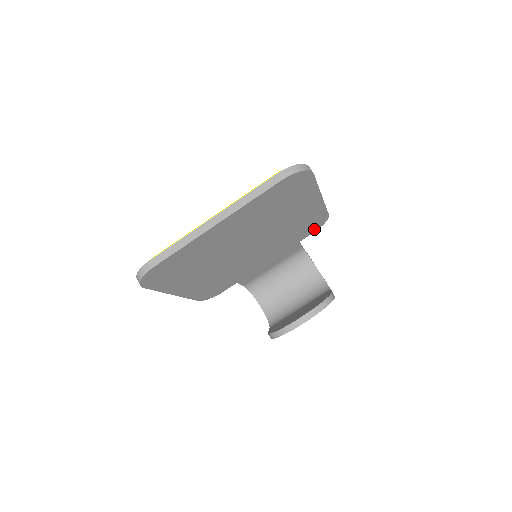
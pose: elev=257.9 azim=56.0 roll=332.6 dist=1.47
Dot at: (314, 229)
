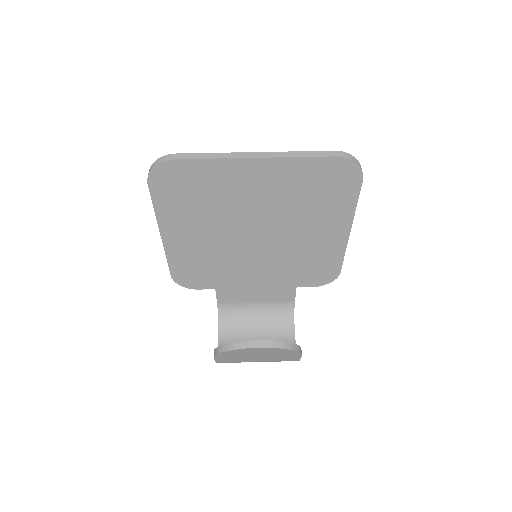
Dot at: (318, 281)
